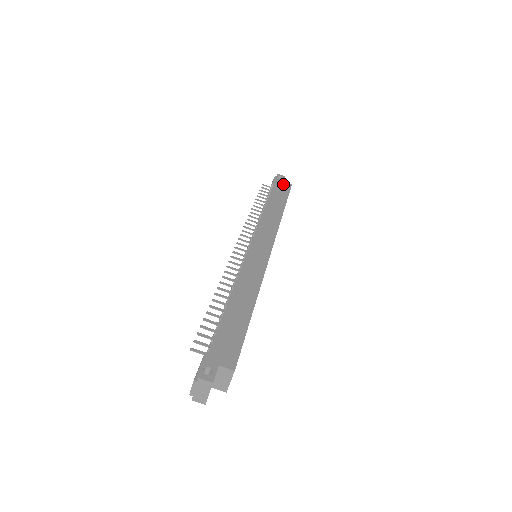
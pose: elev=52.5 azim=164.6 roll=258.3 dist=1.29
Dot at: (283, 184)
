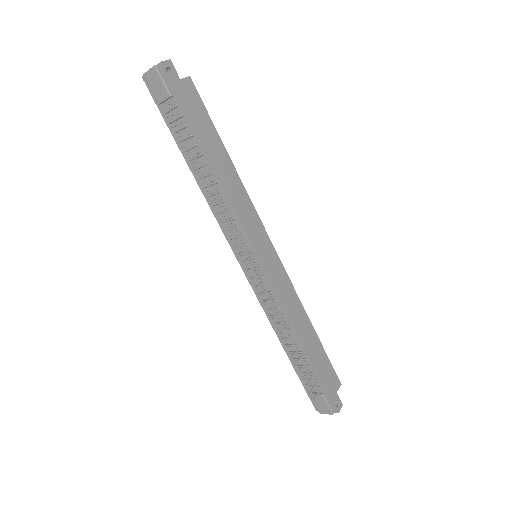
Dot at: (186, 89)
